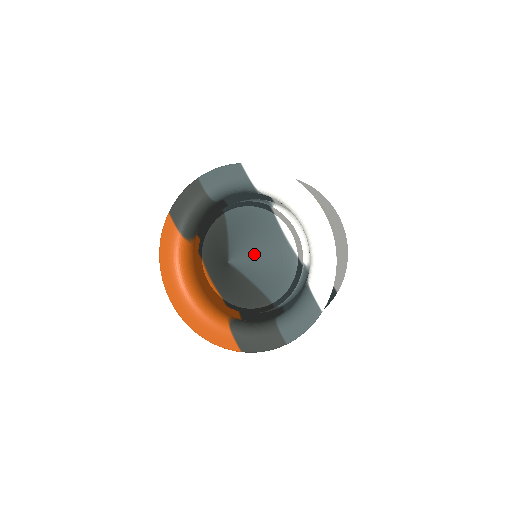
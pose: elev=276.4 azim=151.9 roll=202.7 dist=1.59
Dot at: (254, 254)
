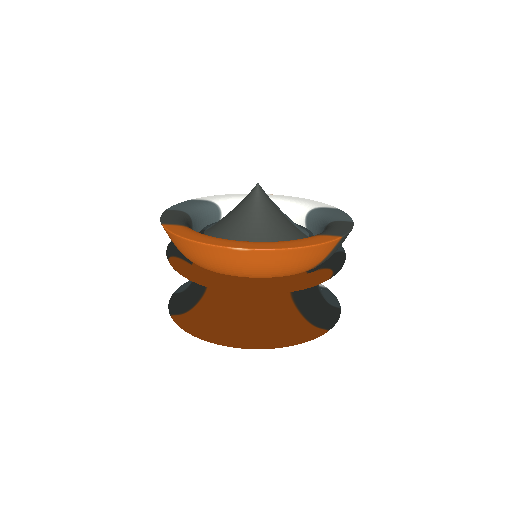
Dot at: occluded
